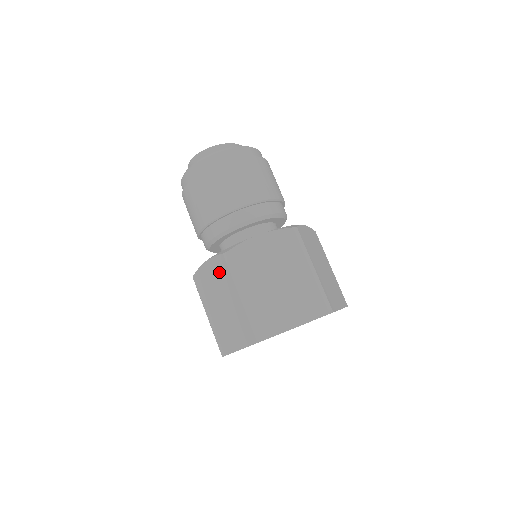
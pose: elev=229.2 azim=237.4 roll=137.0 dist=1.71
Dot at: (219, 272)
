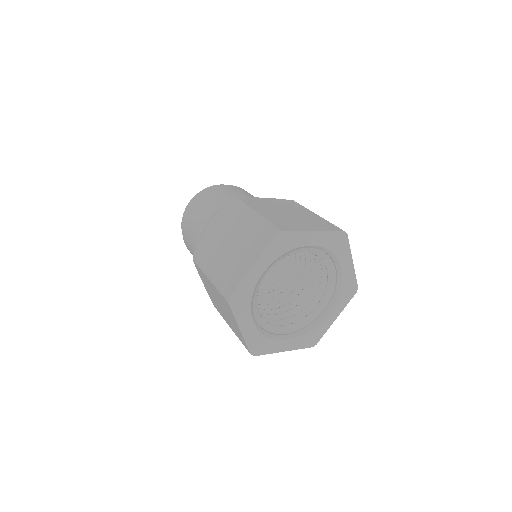
Dot at: (202, 277)
